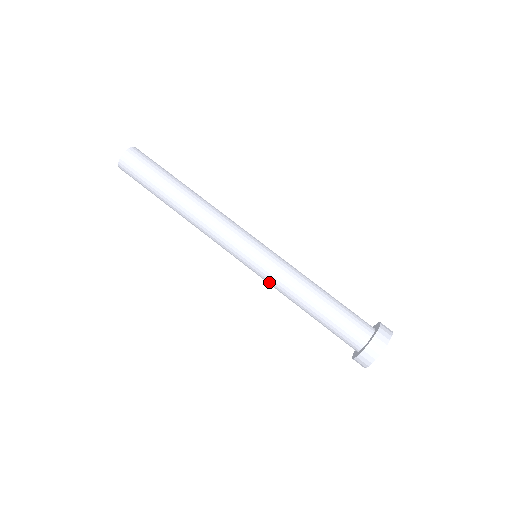
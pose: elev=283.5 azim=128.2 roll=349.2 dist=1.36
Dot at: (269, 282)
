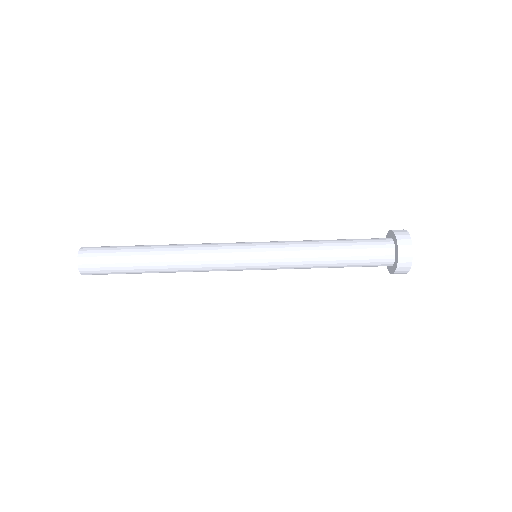
Dot at: (284, 264)
